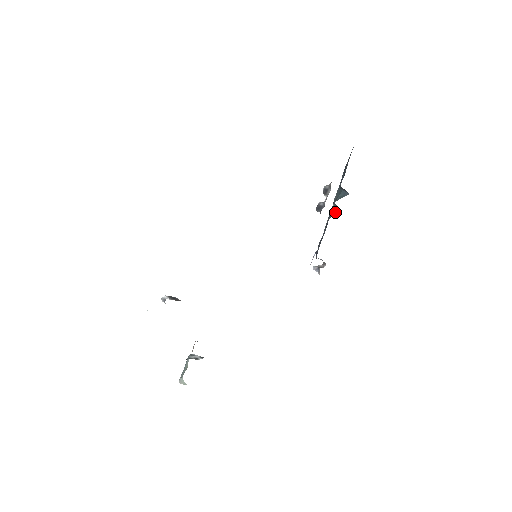
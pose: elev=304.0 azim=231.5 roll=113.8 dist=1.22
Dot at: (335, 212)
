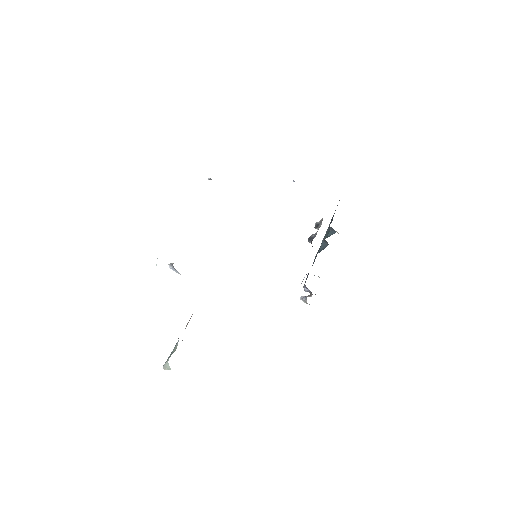
Dot at: (323, 248)
